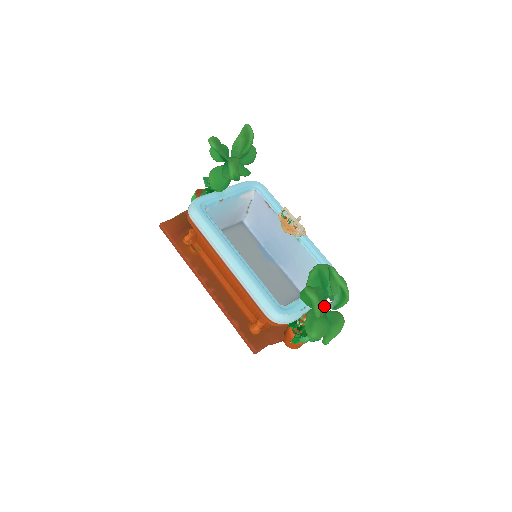
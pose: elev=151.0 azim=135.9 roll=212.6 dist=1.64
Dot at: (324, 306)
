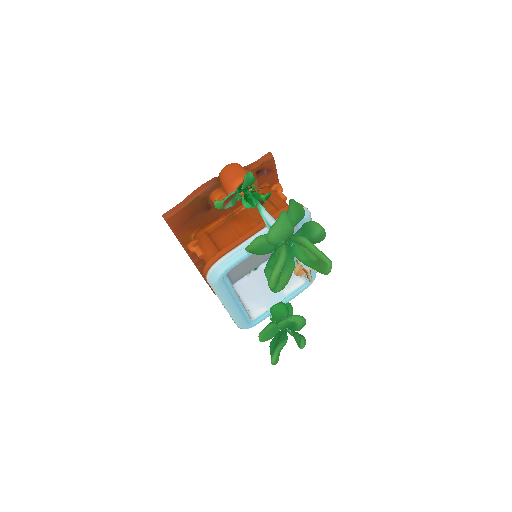
Dot at: occluded
